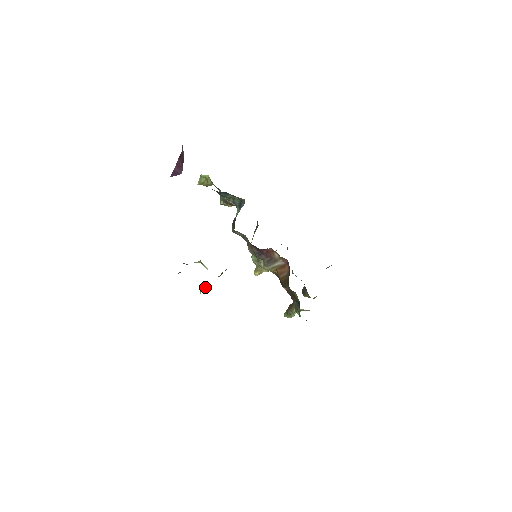
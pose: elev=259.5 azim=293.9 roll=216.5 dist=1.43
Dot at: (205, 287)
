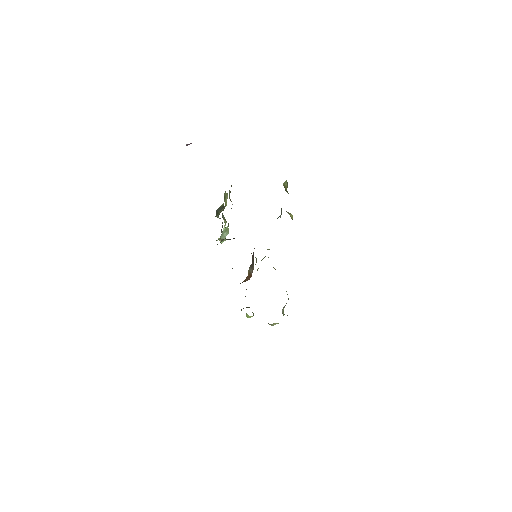
Dot at: occluded
